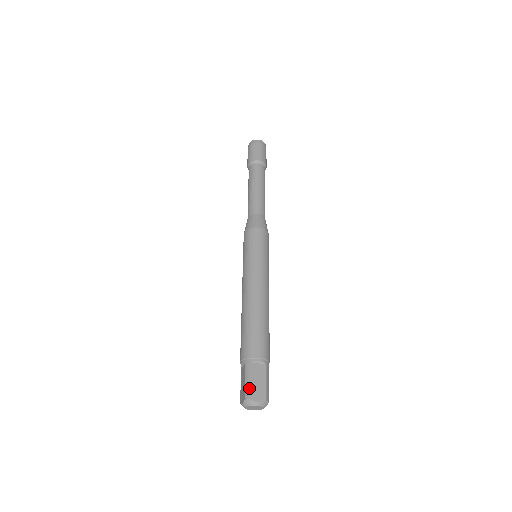
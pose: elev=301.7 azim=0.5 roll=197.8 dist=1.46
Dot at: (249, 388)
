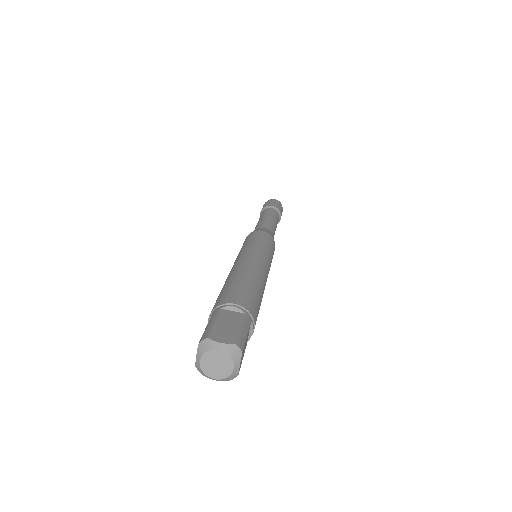
Dot at: (209, 329)
